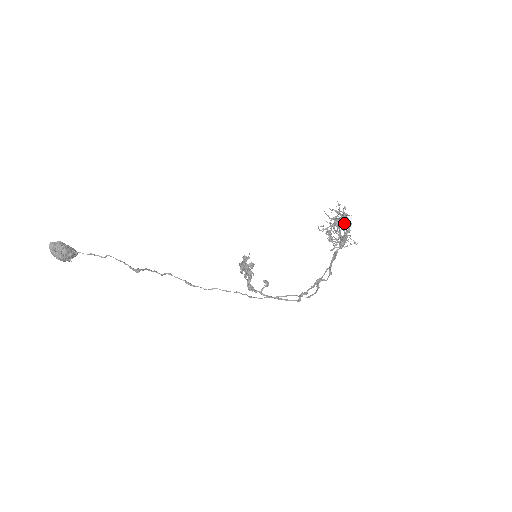
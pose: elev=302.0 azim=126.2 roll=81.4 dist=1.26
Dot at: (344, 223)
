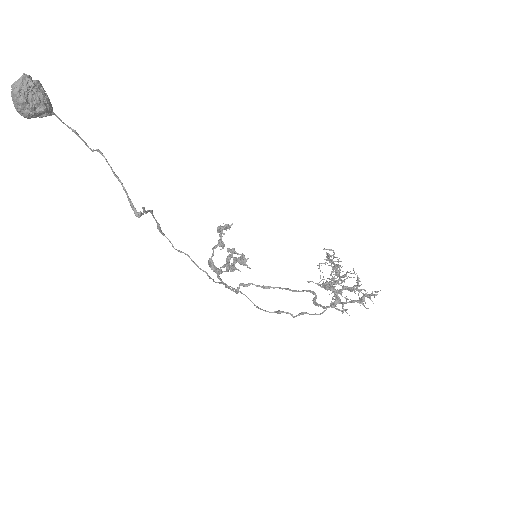
Dot at: occluded
